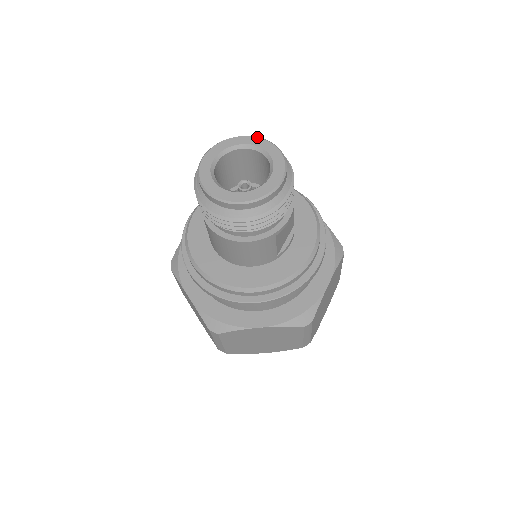
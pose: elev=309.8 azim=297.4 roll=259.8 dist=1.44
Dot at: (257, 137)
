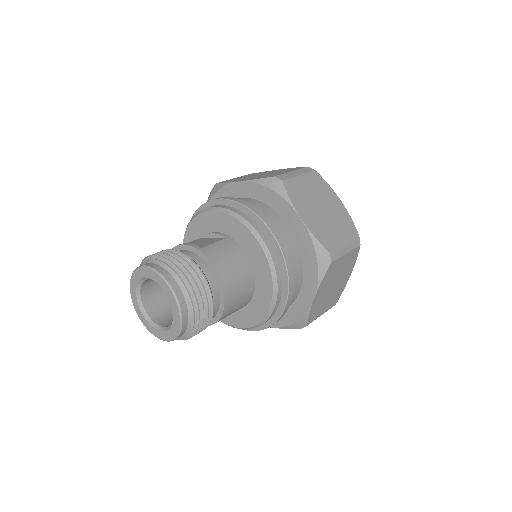
Dot at: (177, 305)
